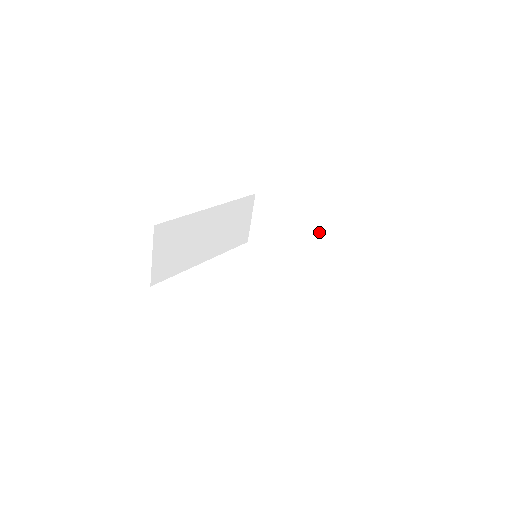
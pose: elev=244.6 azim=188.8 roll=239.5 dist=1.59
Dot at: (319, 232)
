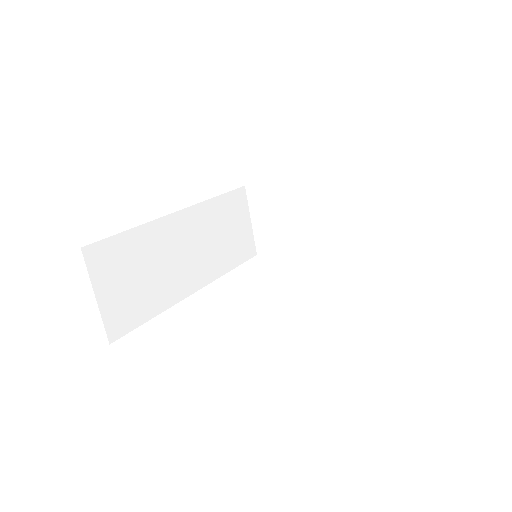
Dot at: (343, 202)
